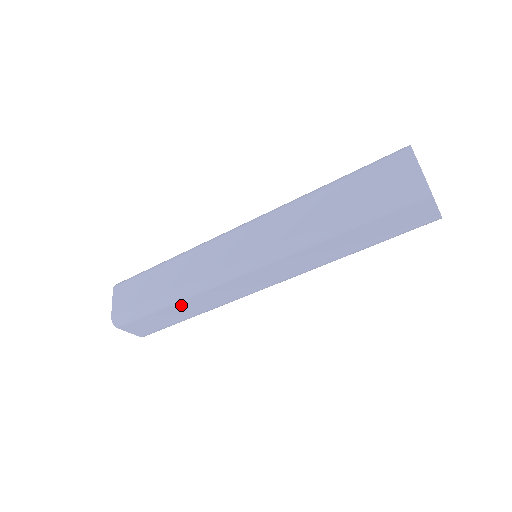
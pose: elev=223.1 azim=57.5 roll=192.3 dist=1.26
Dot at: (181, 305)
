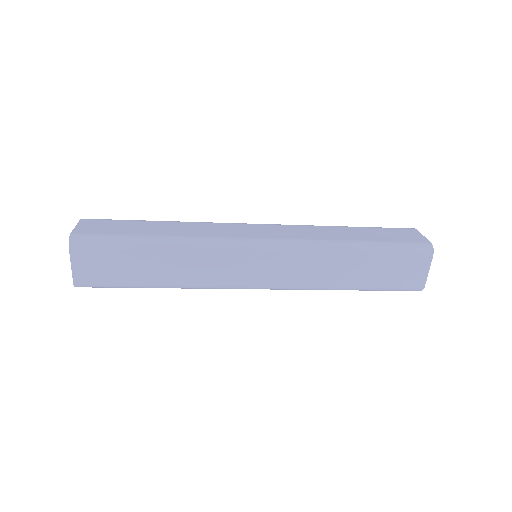
Dot at: occluded
